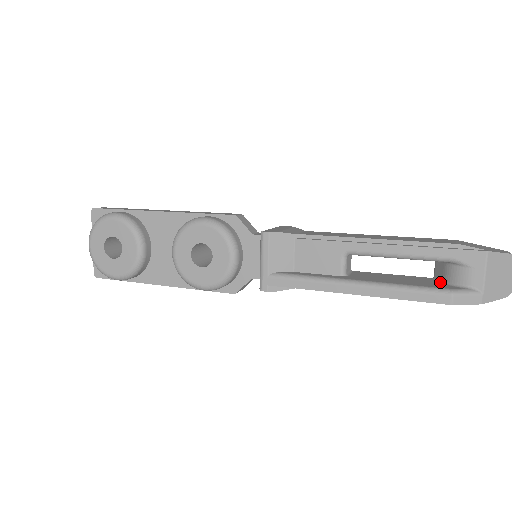
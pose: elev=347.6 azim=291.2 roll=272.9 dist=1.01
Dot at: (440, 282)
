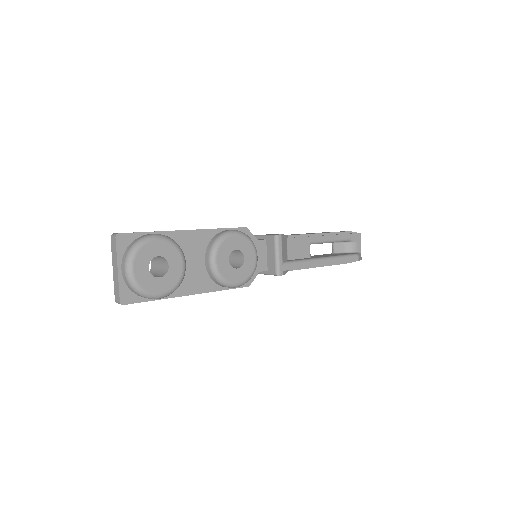
Dot at: (342, 253)
